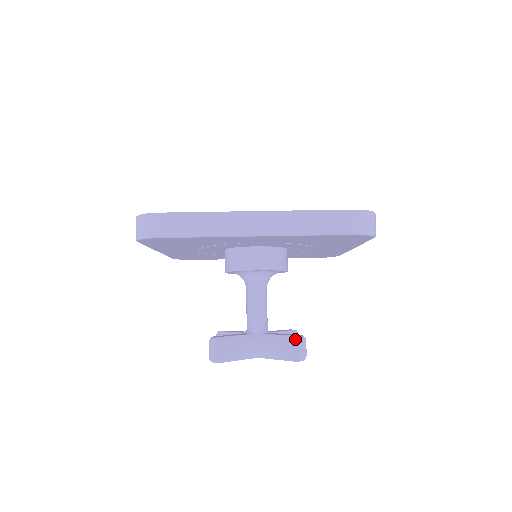
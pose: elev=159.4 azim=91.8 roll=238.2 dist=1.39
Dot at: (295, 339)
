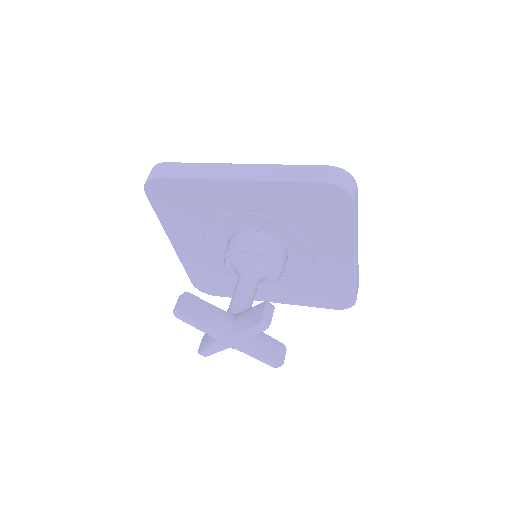
Dot at: (262, 304)
